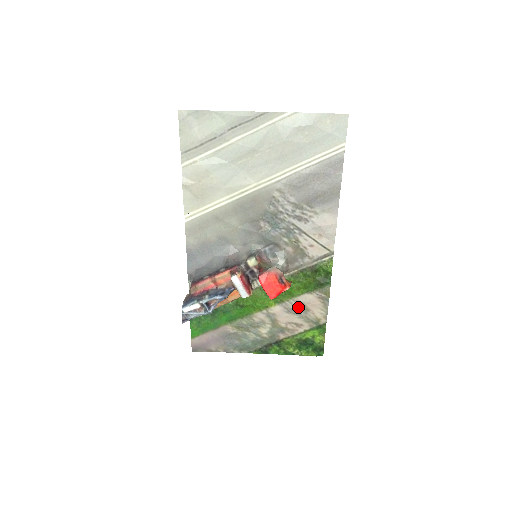
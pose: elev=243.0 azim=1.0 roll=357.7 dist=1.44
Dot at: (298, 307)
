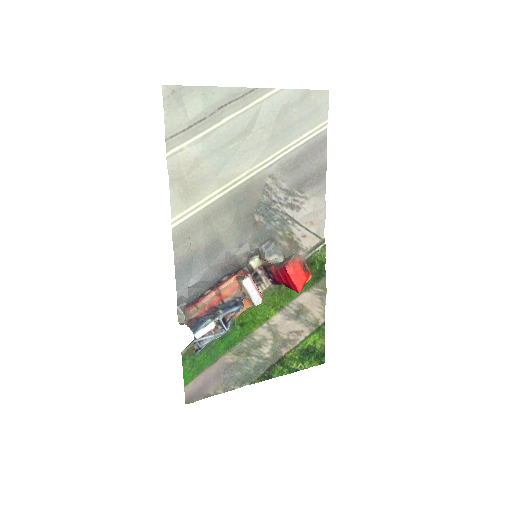
Dot at: (298, 310)
